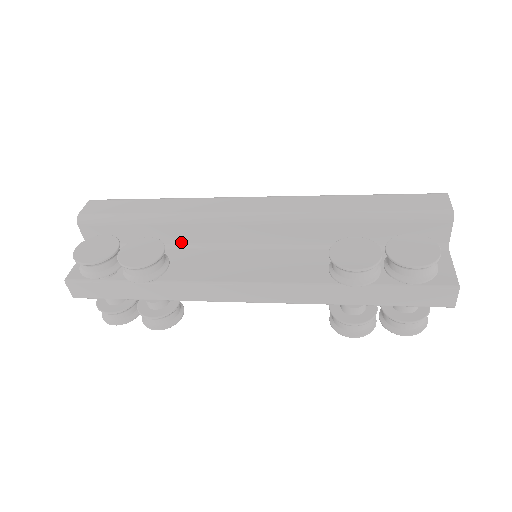
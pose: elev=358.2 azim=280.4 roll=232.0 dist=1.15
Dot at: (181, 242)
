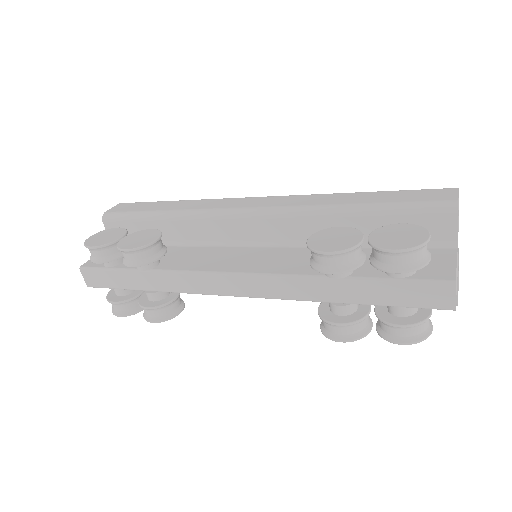
Dot at: (187, 239)
